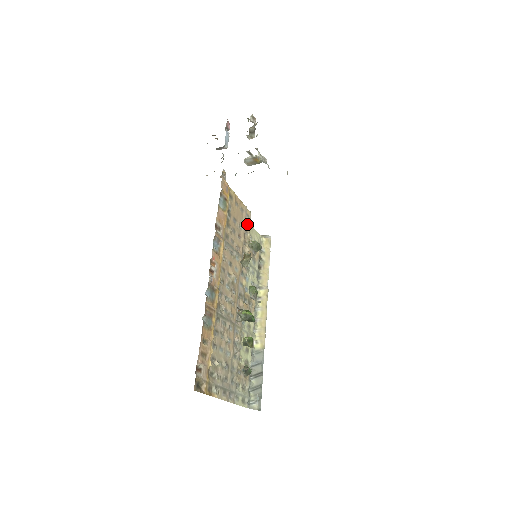
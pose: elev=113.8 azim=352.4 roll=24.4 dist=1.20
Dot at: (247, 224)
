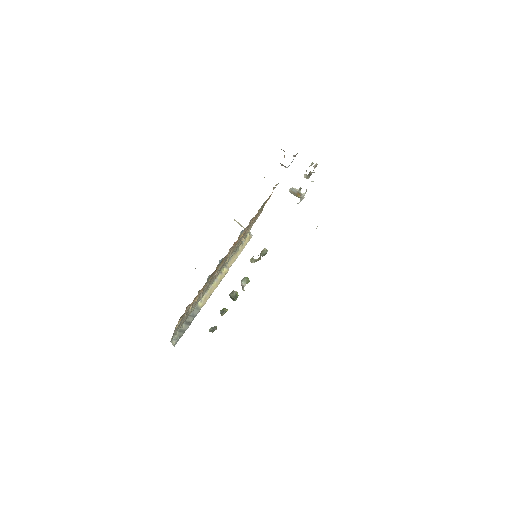
Dot at: (254, 222)
